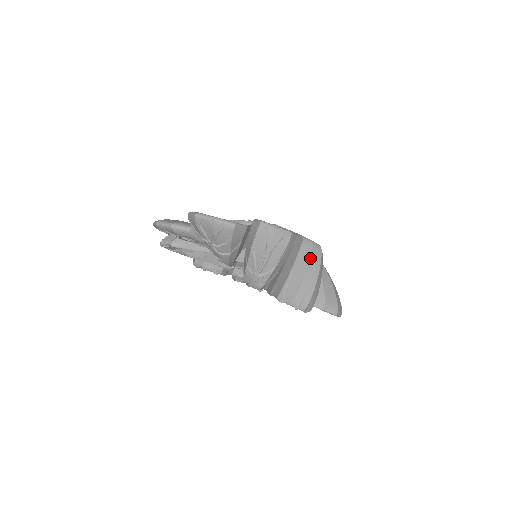
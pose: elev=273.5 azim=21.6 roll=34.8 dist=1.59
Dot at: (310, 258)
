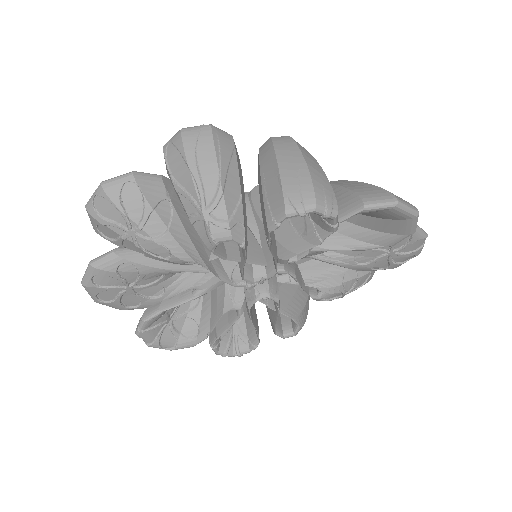
Dot at: (274, 147)
